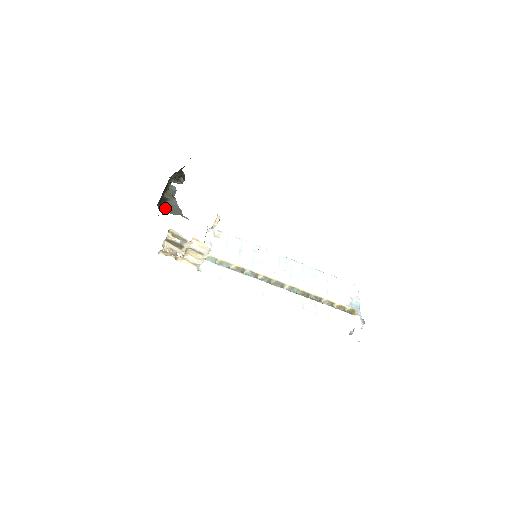
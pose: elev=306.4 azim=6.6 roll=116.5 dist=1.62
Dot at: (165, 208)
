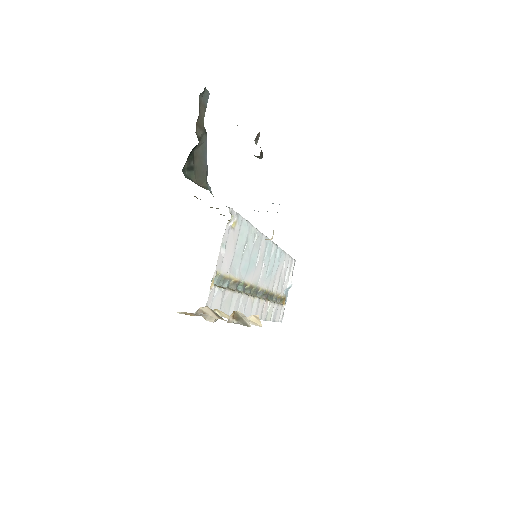
Dot at: (191, 167)
